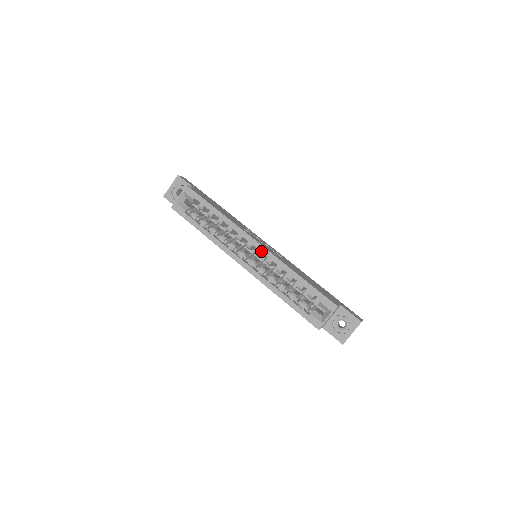
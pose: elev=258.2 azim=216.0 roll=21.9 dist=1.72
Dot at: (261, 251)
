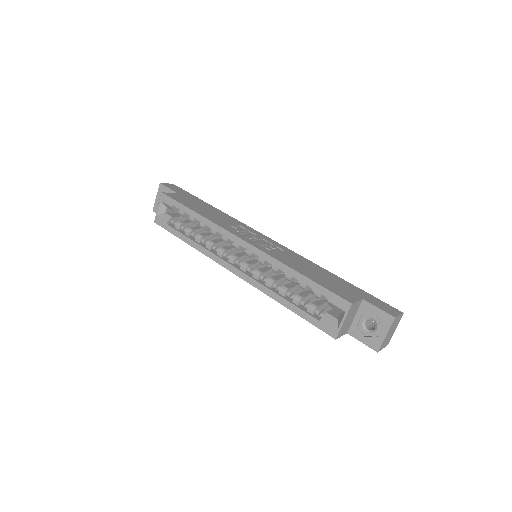
Dot at: (249, 250)
